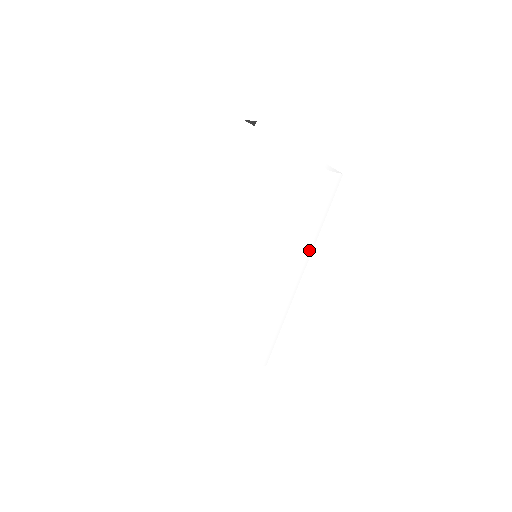
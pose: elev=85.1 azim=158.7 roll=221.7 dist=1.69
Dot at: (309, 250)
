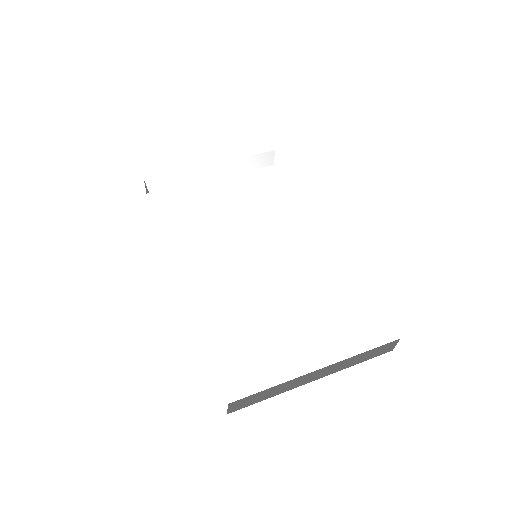
Dot at: (310, 212)
